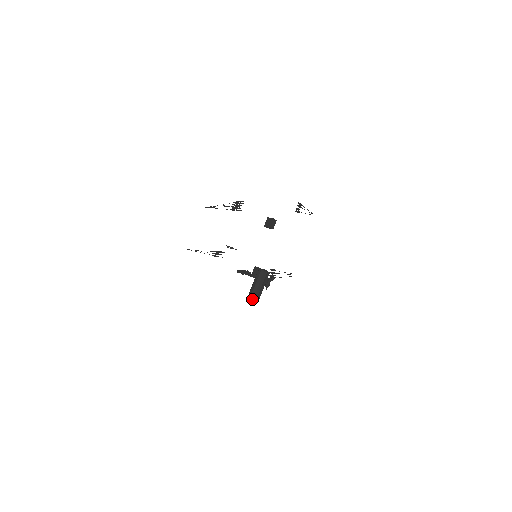
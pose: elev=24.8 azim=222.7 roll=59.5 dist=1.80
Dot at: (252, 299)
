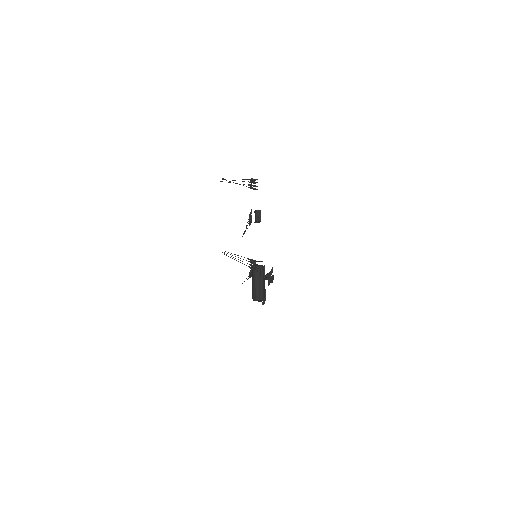
Dot at: (259, 301)
